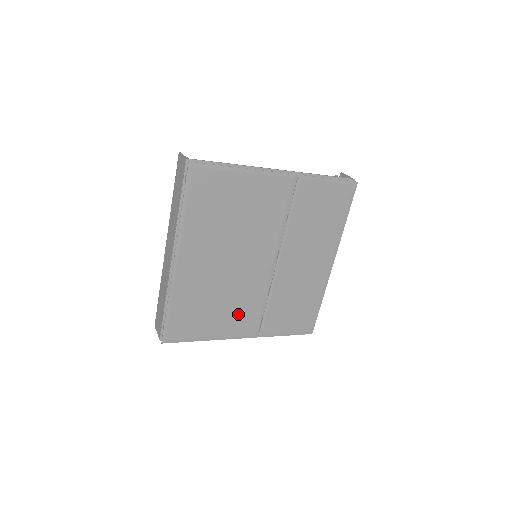
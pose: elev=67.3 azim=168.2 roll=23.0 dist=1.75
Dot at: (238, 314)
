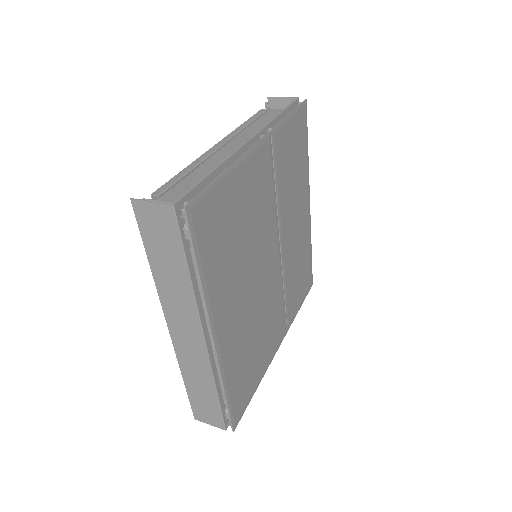
Dot at: (271, 329)
